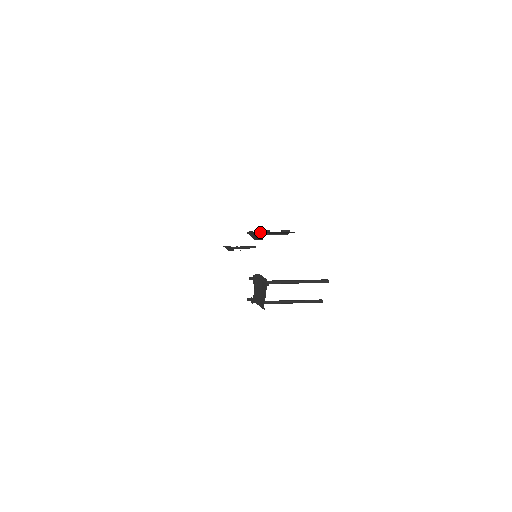
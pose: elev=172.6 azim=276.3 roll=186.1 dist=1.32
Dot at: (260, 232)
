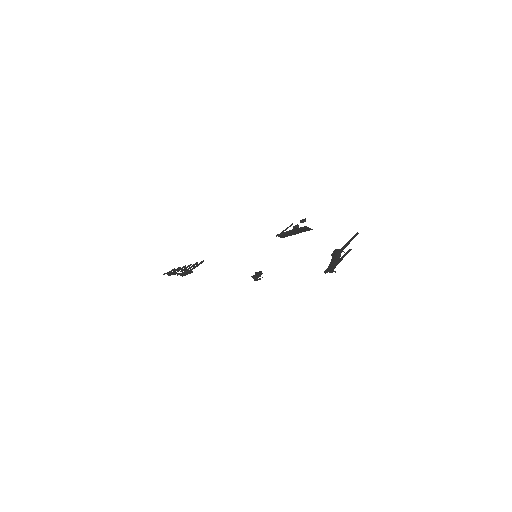
Dot at: occluded
